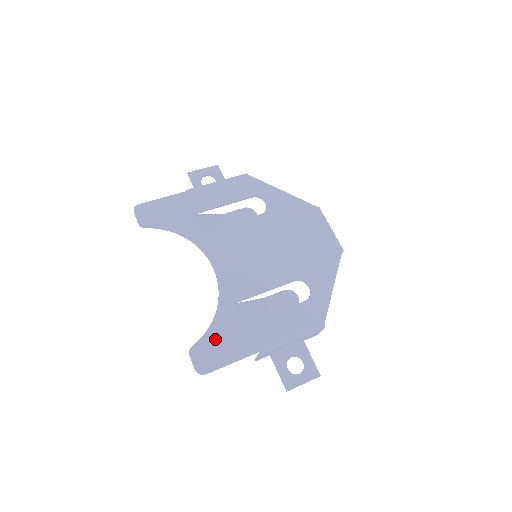
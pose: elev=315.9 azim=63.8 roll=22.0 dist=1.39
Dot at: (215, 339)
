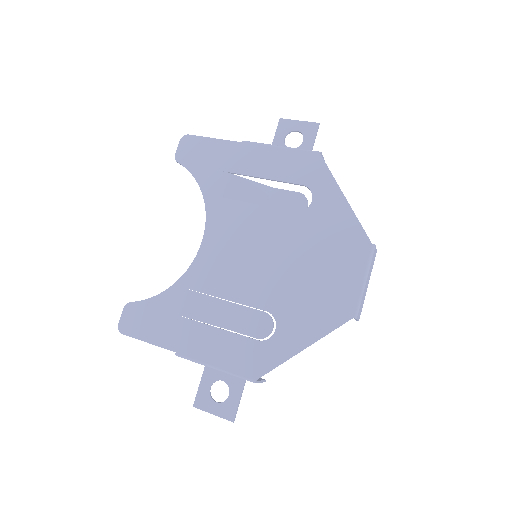
Dot at: (151, 310)
